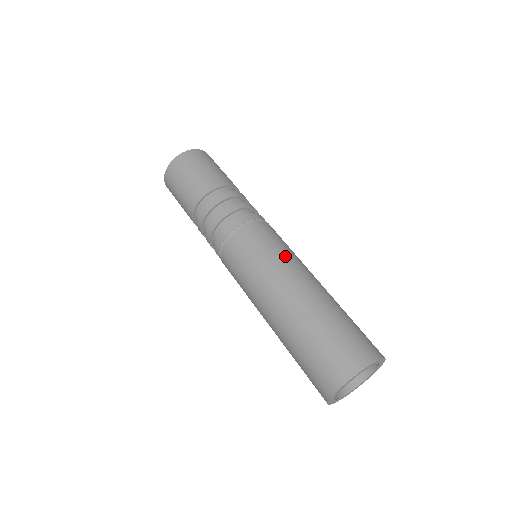
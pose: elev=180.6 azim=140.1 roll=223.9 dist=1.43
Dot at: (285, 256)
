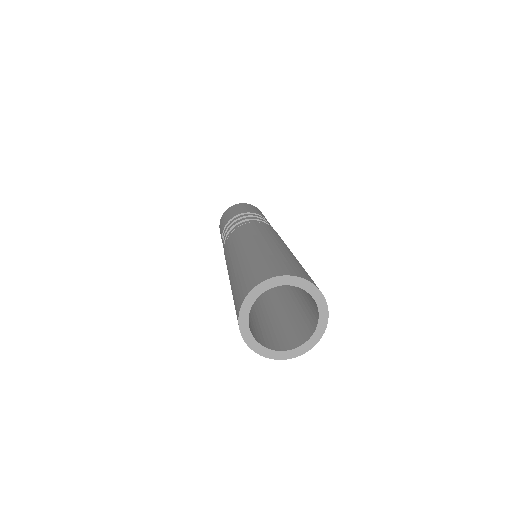
Dot at: (259, 233)
